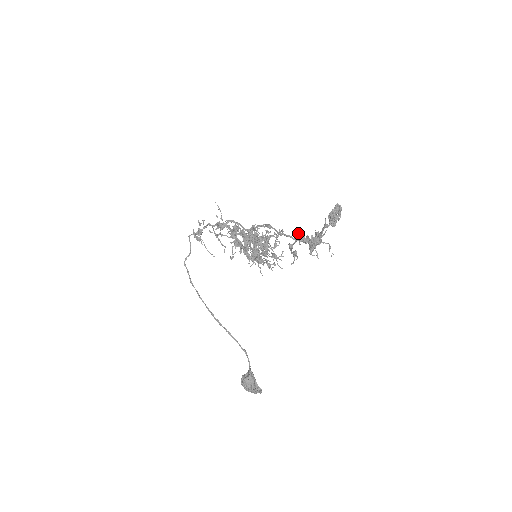
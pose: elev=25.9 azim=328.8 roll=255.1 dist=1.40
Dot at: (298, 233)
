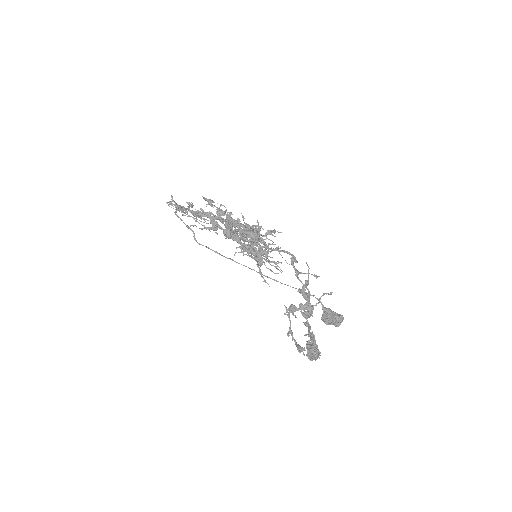
Dot at: occluded
